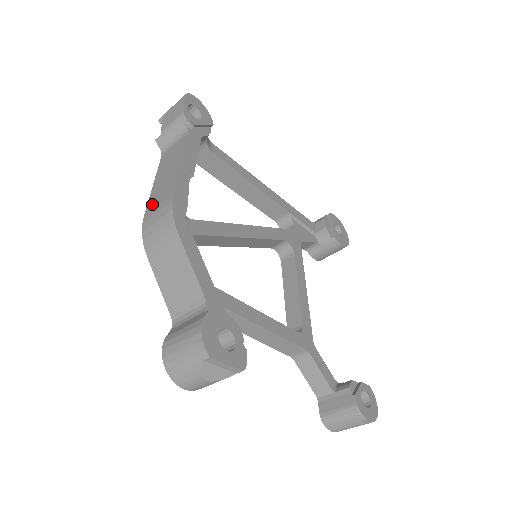
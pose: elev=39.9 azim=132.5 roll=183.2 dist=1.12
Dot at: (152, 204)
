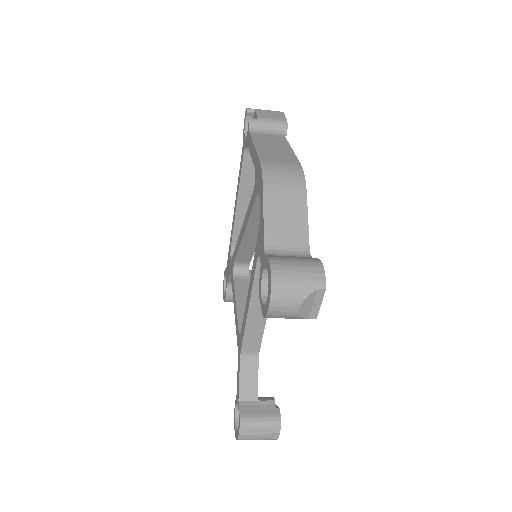
Dot at: (268, 157)
